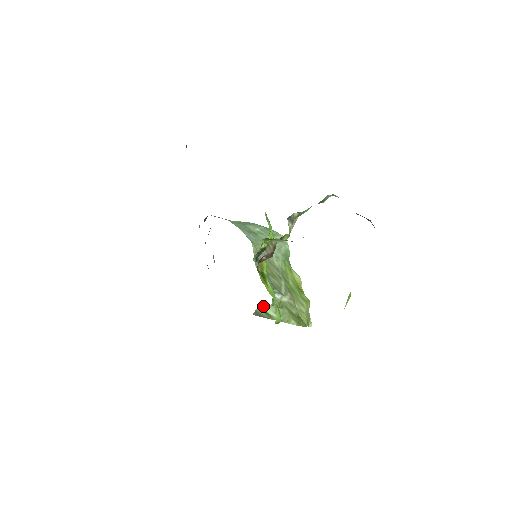
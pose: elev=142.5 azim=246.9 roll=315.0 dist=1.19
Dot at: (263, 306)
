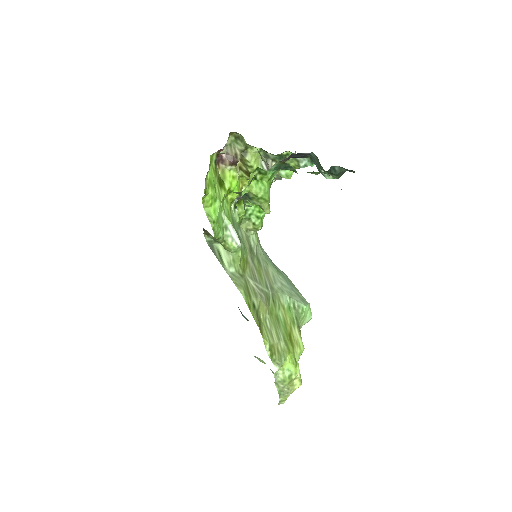
Dot at: (221, 247)
